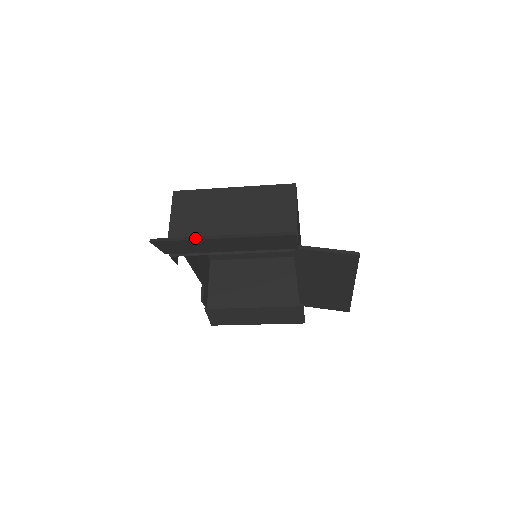
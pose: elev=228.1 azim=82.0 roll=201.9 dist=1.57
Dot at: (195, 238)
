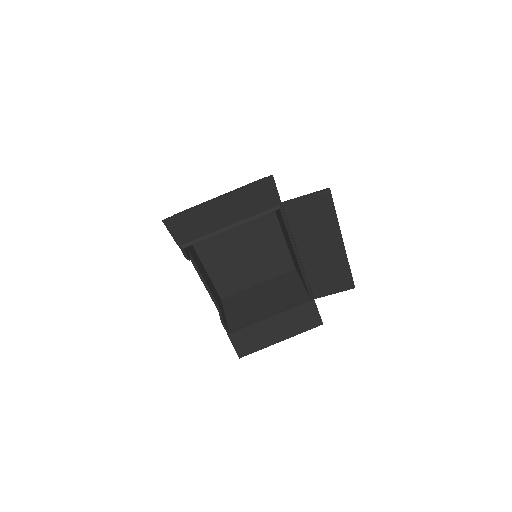
Dot at: (197, 206)
